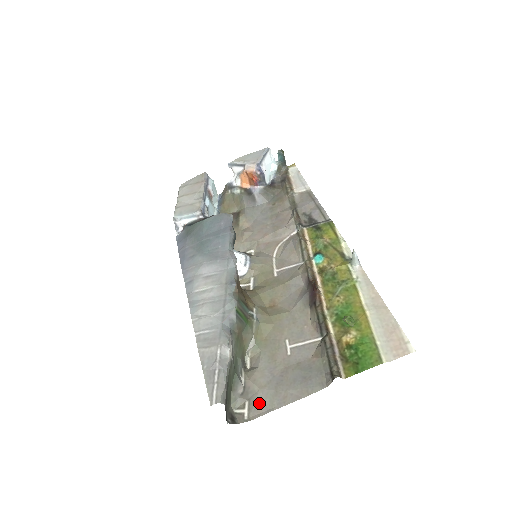
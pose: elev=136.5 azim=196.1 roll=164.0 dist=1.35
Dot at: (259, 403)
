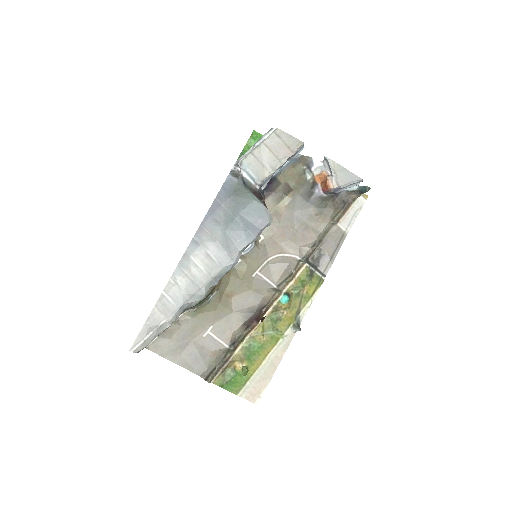
Dot at: (161, 346)
